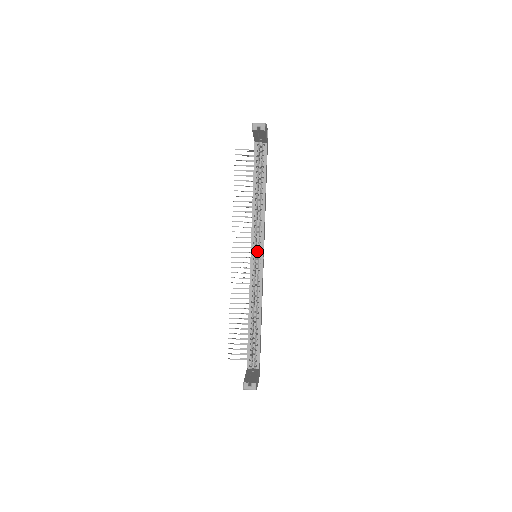
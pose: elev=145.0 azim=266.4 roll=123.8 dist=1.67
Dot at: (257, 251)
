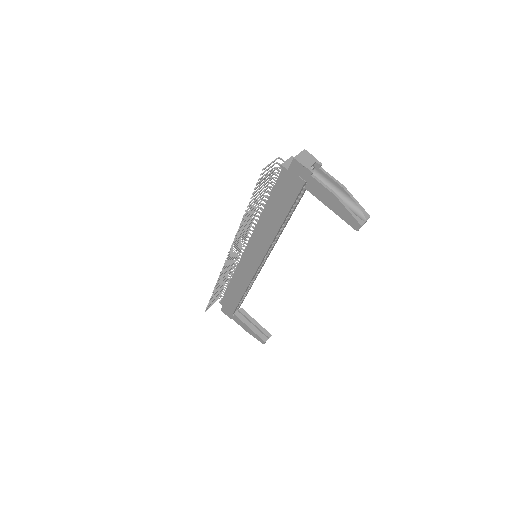
Dot at: occluded
